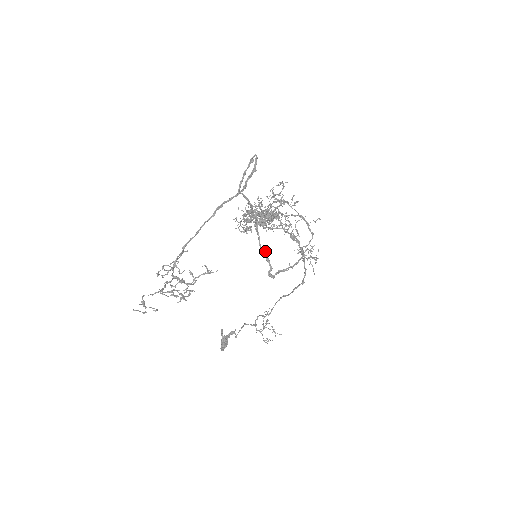
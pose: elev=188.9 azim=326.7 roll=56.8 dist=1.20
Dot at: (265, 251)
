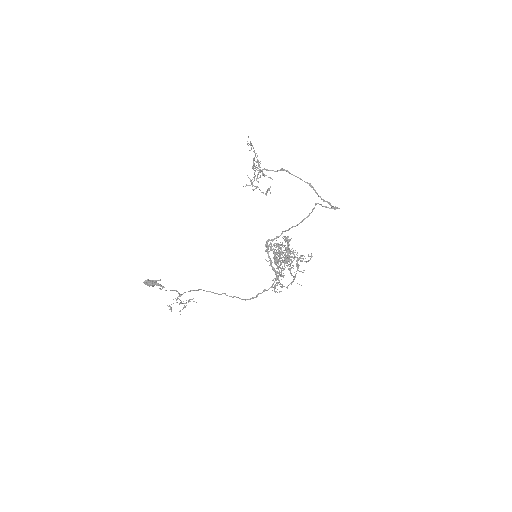
Dot at: occluded
